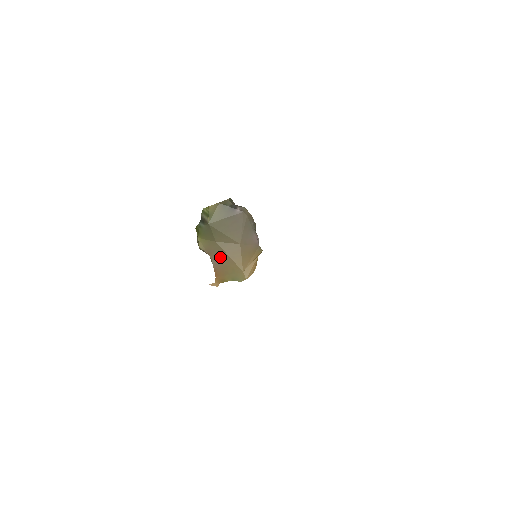
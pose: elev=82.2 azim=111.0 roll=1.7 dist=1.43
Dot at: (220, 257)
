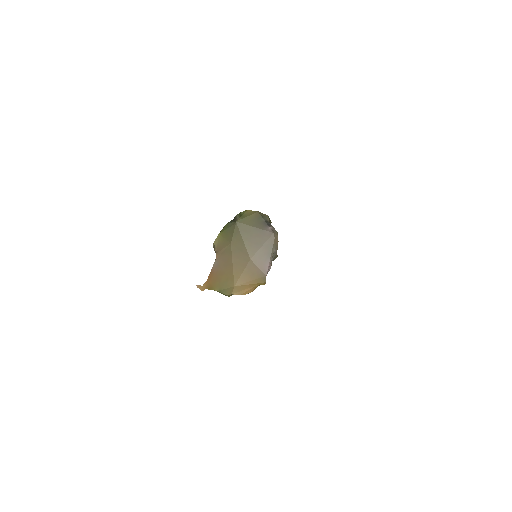
Dot at: (224, 261)
